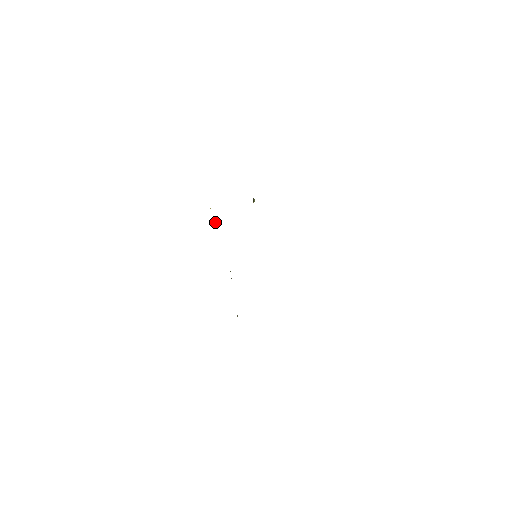
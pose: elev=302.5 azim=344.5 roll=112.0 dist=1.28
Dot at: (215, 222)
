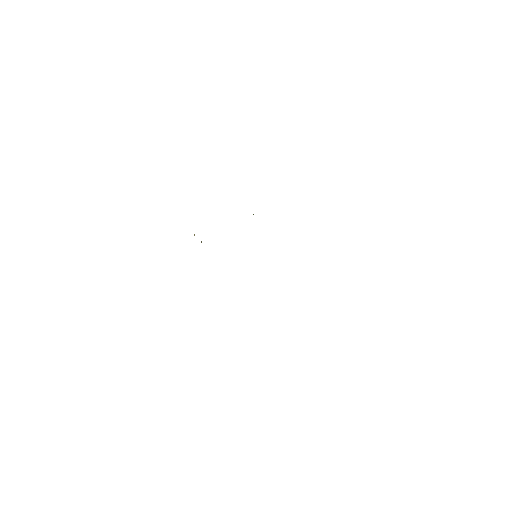
Dot at: occluded
